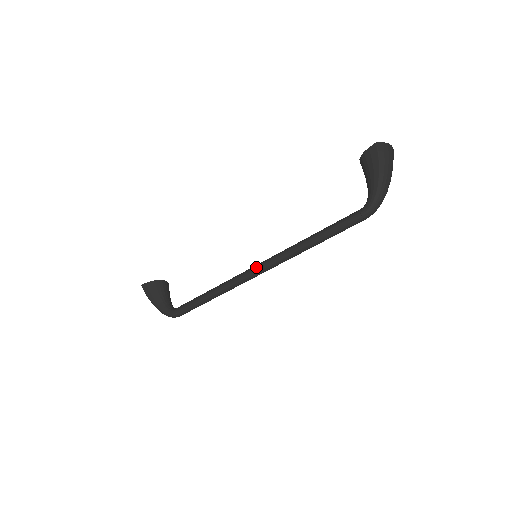
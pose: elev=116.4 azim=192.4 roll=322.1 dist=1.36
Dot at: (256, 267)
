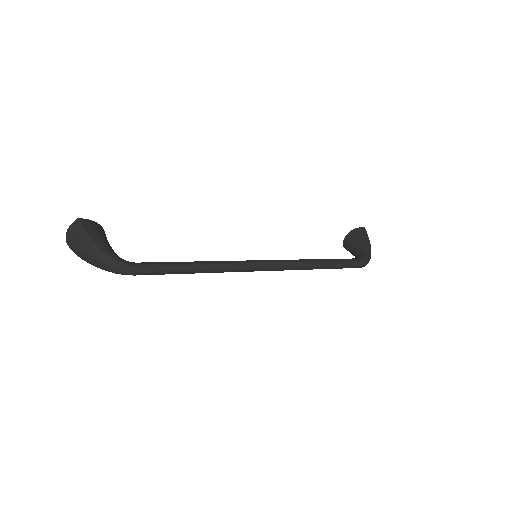
Dot at: (264, 260)
